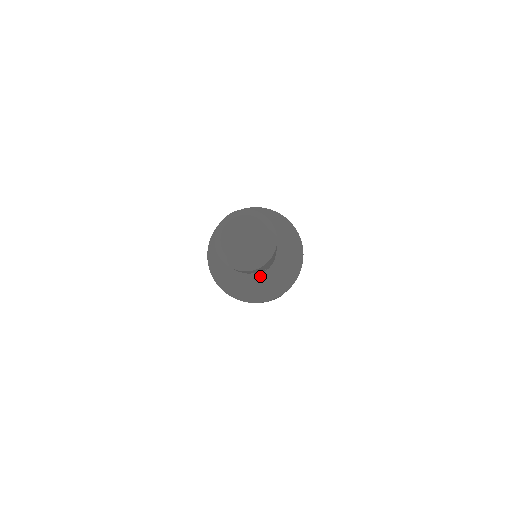
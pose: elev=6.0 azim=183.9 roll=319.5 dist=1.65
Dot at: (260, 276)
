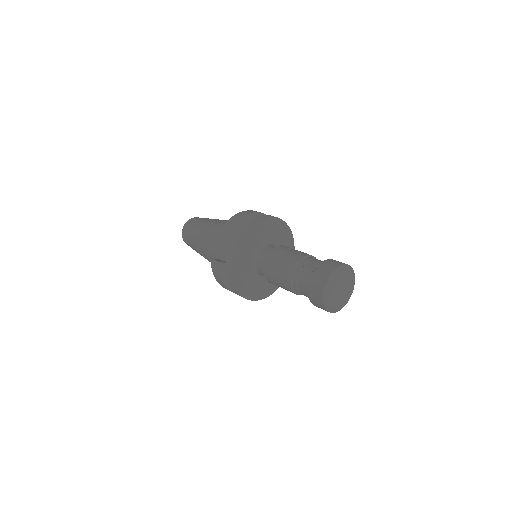
Dot at: occluded
